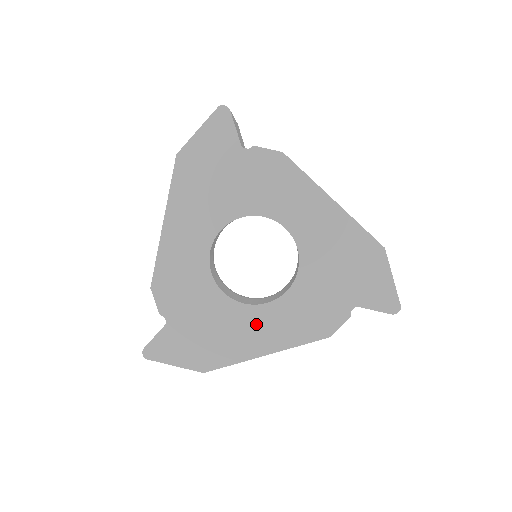
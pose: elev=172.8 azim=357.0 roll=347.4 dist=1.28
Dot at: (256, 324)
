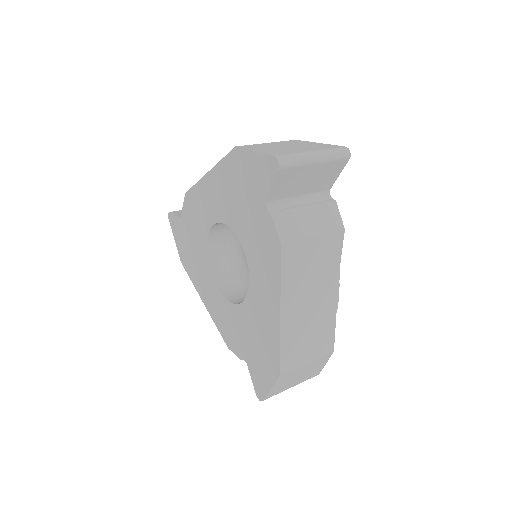
Dot at: (208, 286)
